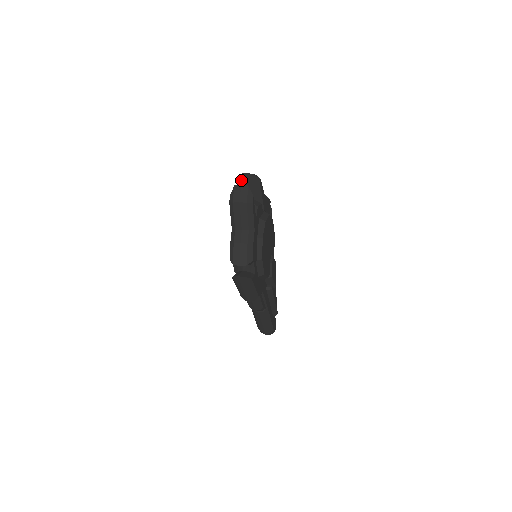
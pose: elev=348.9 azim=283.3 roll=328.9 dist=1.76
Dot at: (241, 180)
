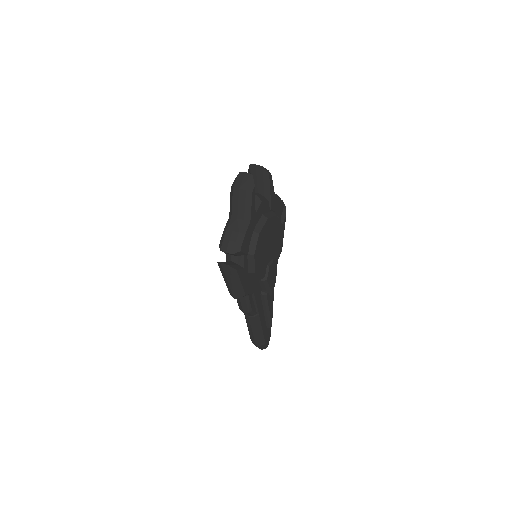
Dot at: (251, 171)
